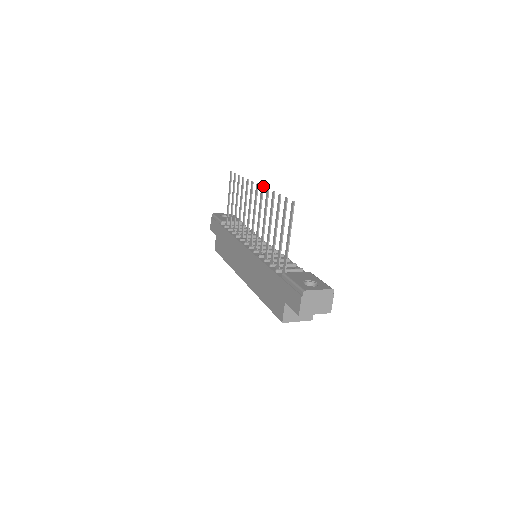
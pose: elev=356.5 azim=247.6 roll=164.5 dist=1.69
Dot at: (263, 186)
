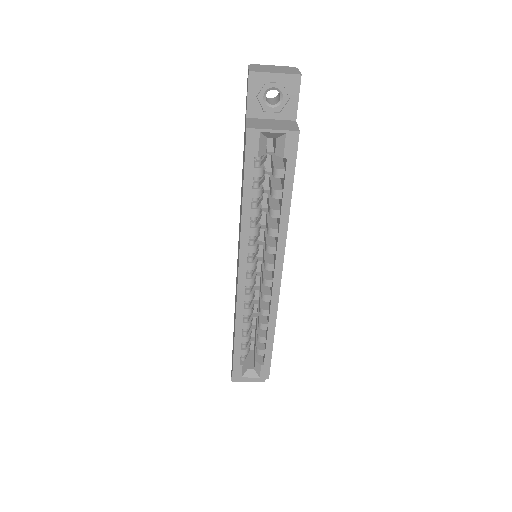
Dot at: occluded
